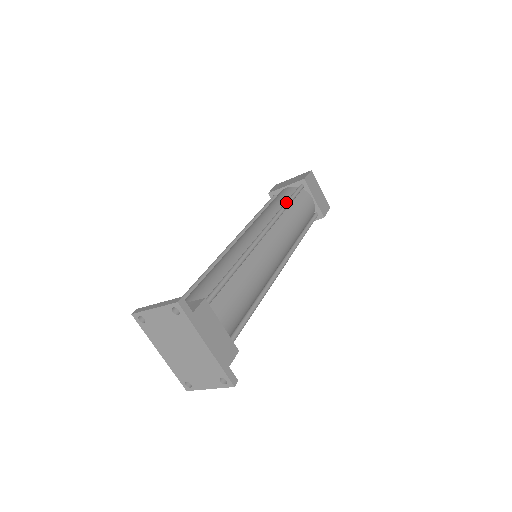
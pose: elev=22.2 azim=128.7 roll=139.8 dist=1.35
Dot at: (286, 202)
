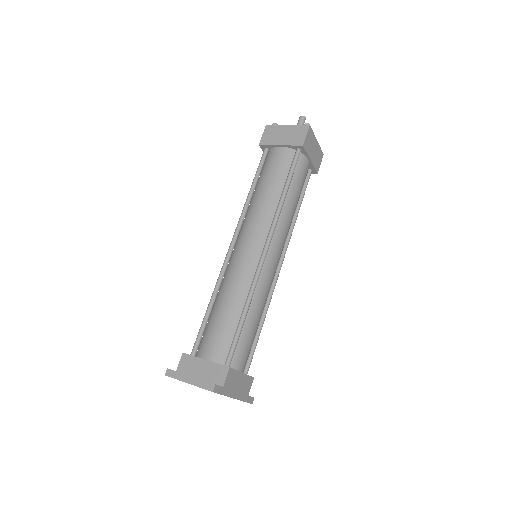
Dot at: (285, 189)
